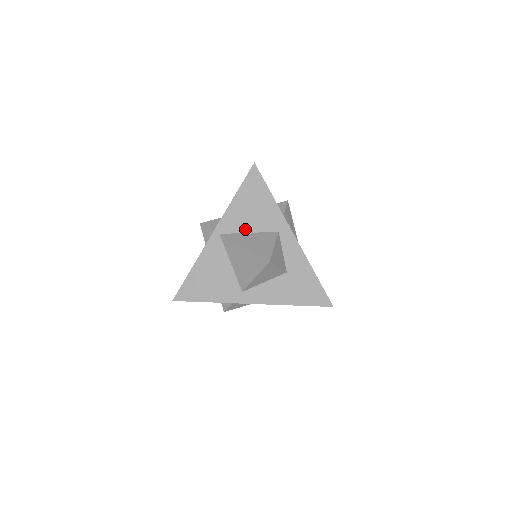
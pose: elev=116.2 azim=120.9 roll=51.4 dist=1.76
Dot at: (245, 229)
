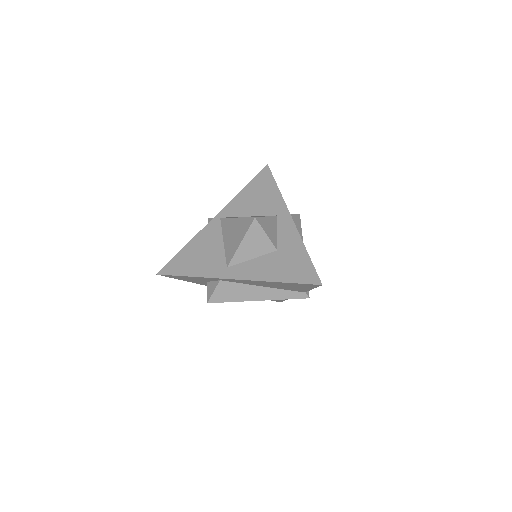
Dot at: (245, 214)
